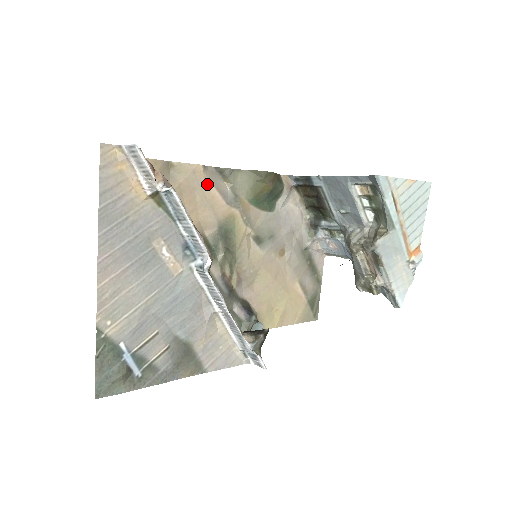
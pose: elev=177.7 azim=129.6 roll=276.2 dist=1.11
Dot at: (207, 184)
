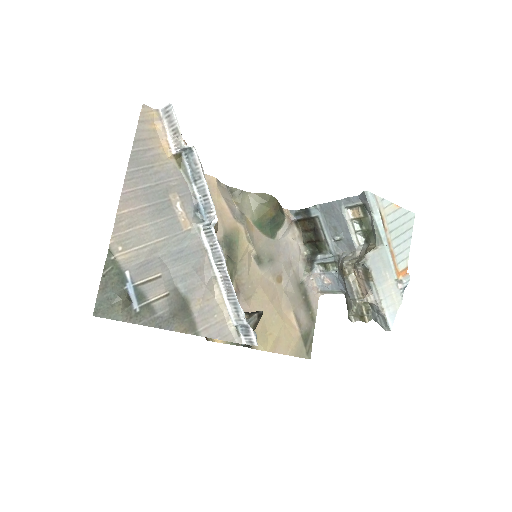
Dot at: (219, 196)
